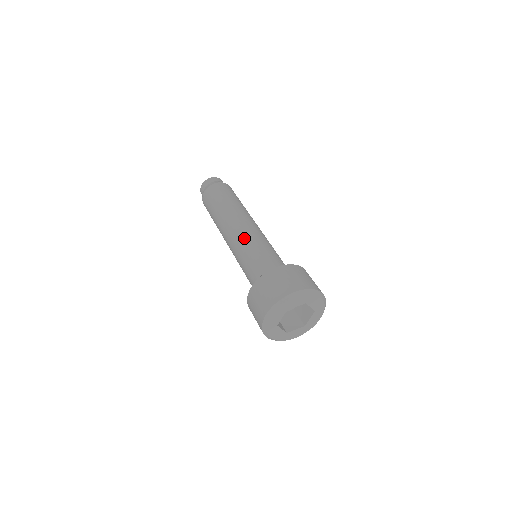
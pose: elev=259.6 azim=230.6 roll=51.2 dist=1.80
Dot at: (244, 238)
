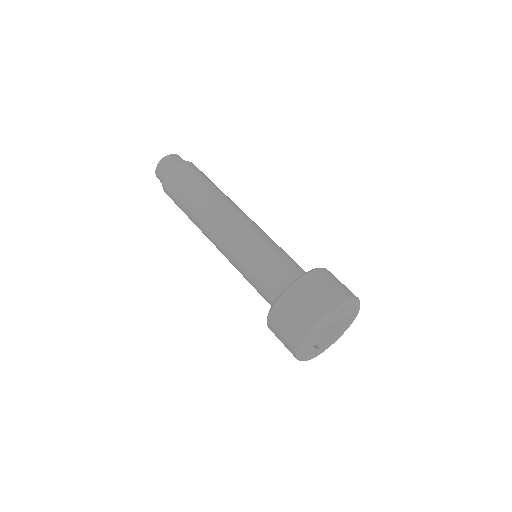
Dot at: (240, 238)
